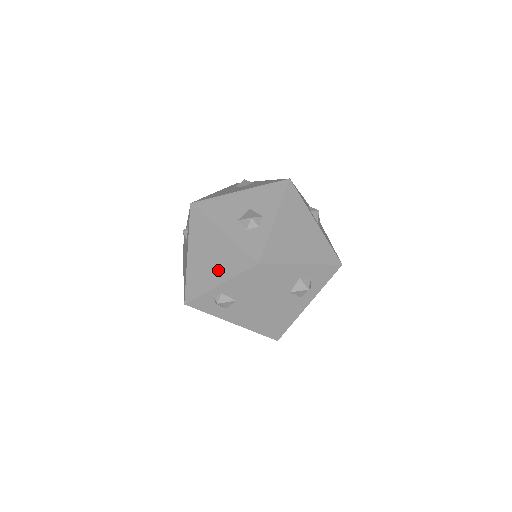
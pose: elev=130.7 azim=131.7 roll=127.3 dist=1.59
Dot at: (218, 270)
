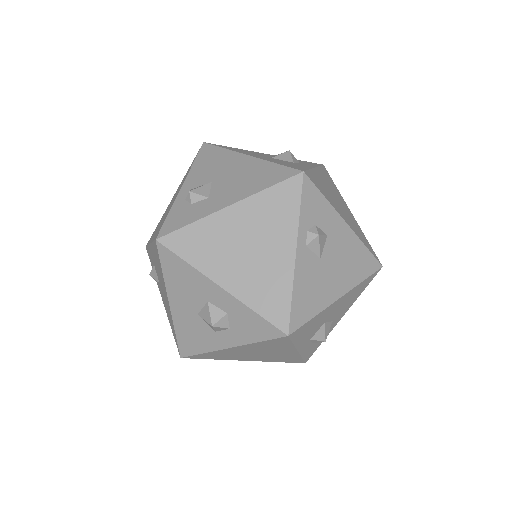
Dot at: (177, 192)
